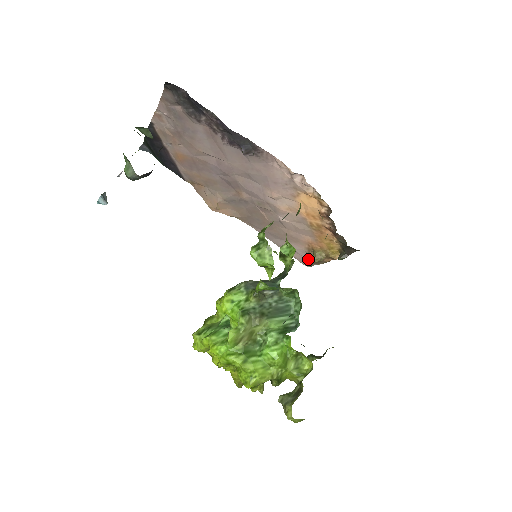
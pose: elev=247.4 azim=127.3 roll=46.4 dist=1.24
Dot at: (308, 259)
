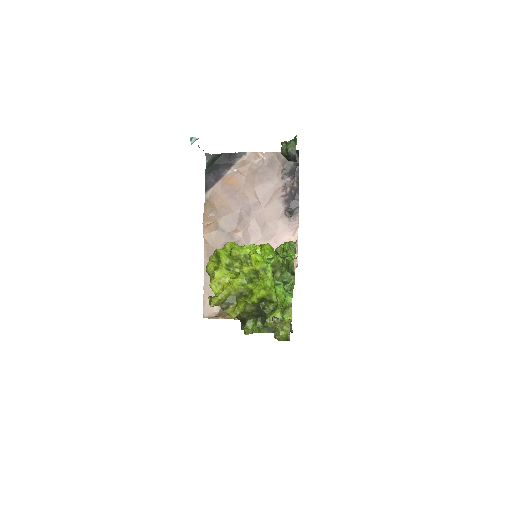
Dot at: (215, 309)
